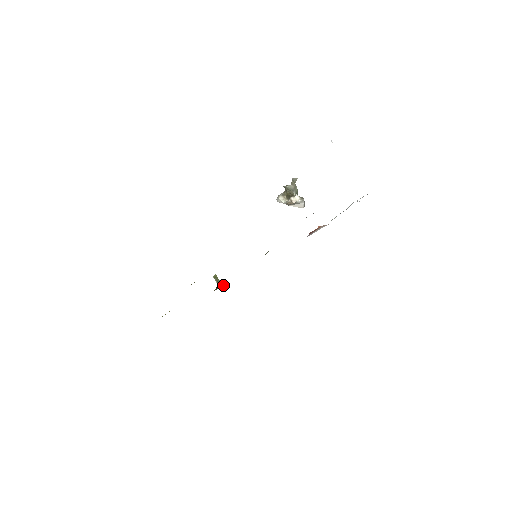
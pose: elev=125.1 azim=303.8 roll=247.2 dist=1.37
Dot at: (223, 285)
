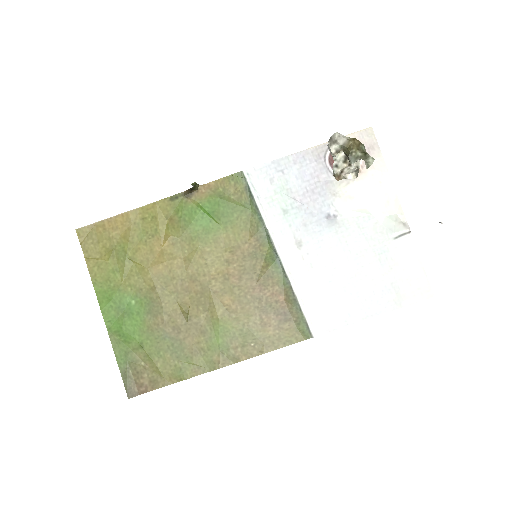
Dot at: (200, 192)
